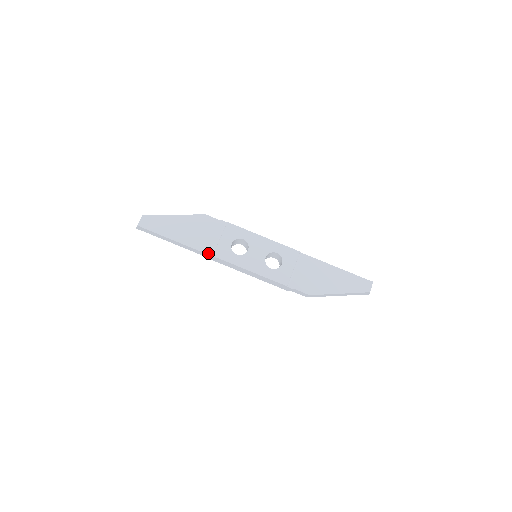
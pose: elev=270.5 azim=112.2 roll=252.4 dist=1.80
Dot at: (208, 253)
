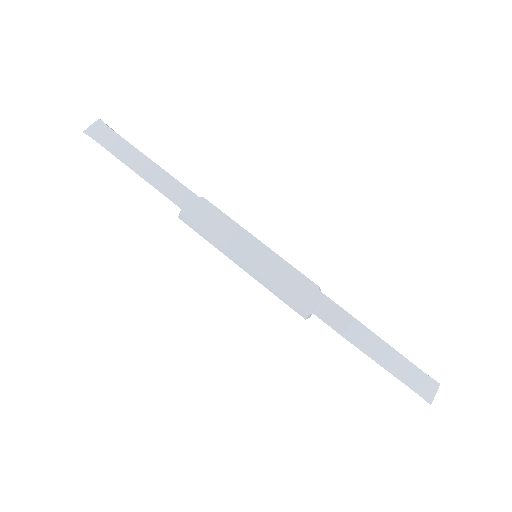
Dot at: occluded
